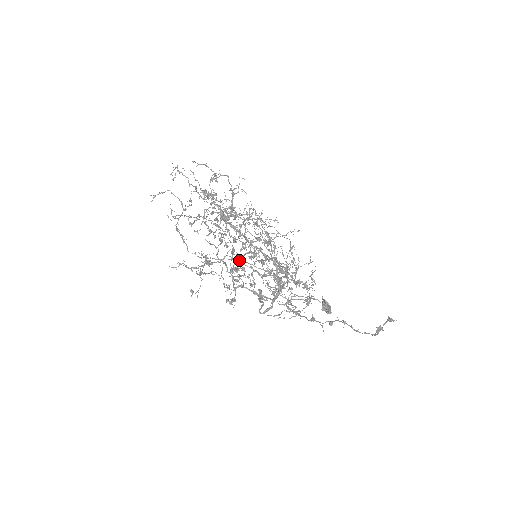
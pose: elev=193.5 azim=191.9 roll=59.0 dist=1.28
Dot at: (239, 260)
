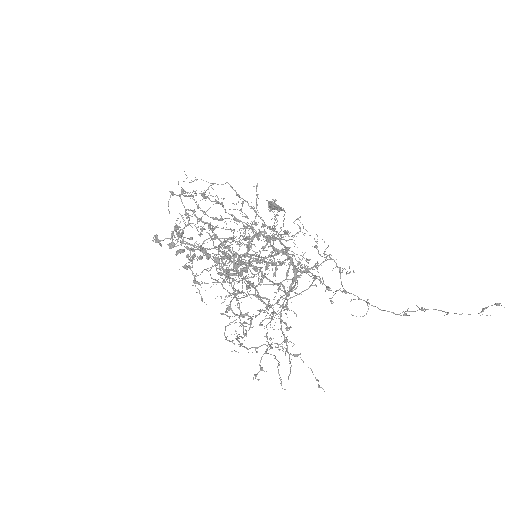
Dot at: occluded
